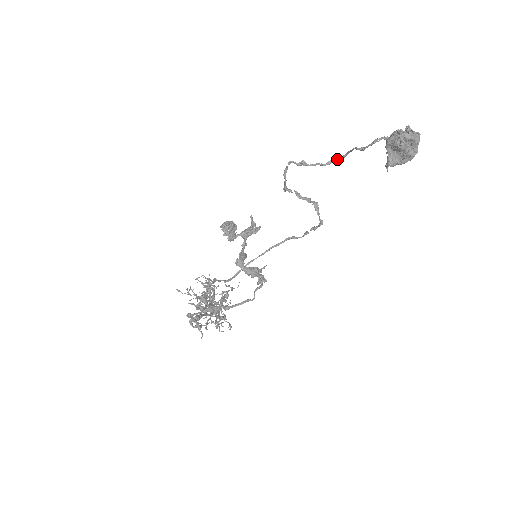
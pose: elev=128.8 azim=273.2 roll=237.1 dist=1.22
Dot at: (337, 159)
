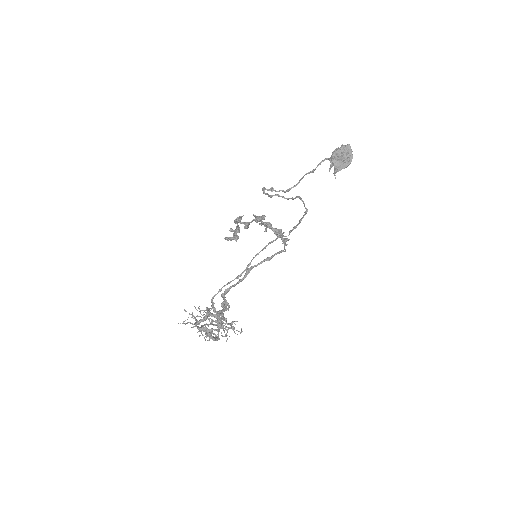
Dot at: (292, 187)
